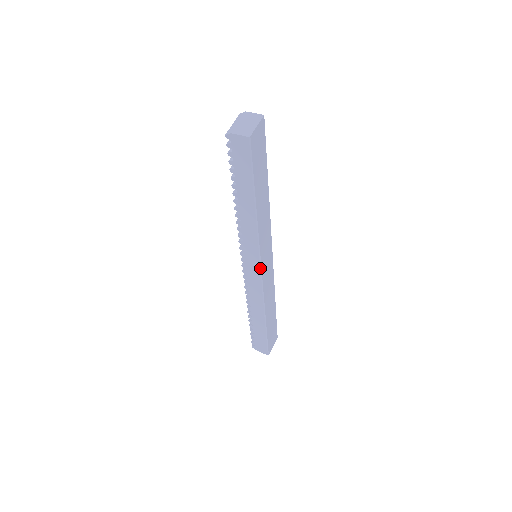
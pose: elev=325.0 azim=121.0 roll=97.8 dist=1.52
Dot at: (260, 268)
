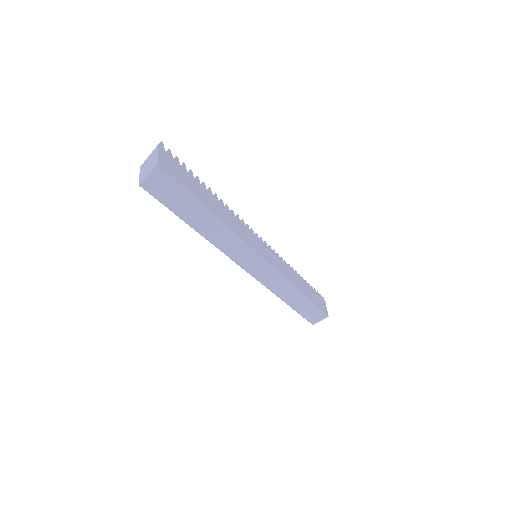
Dot at: (247, 272)
